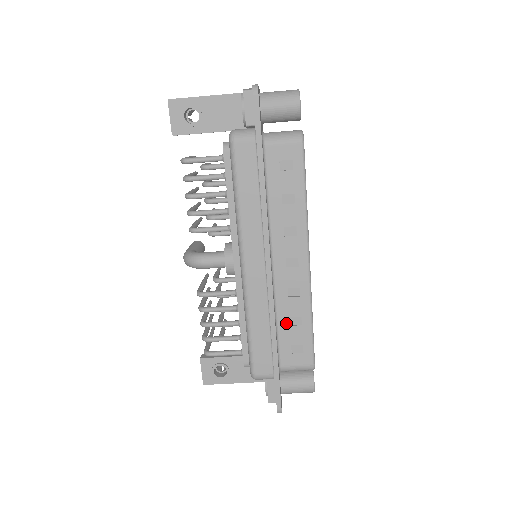
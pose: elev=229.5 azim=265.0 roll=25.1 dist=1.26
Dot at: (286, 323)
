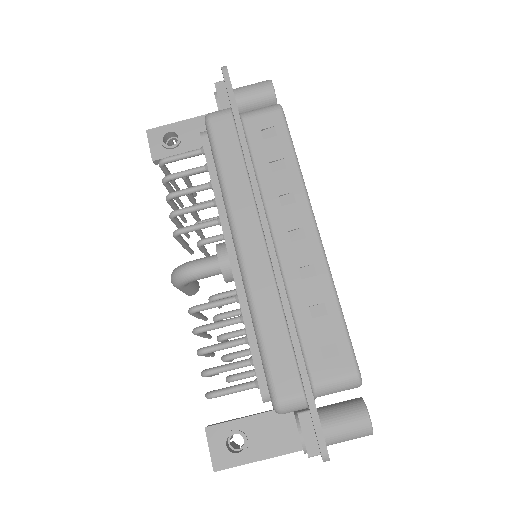
Dot at: (306, 315)
